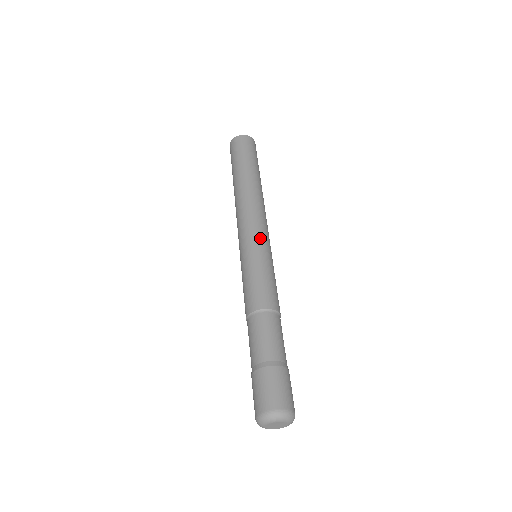
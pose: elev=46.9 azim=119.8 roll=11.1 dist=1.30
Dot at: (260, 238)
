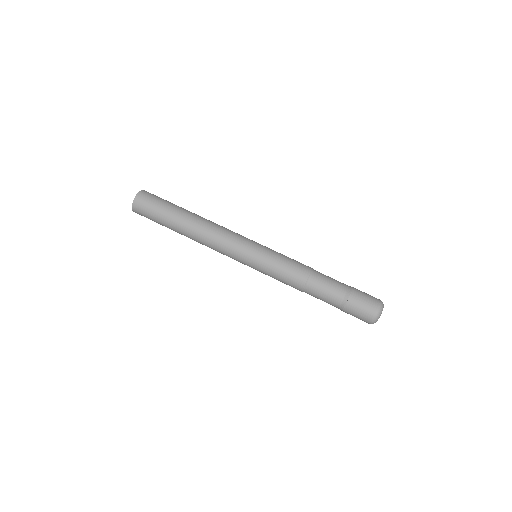
Dot at: (247, 251)
